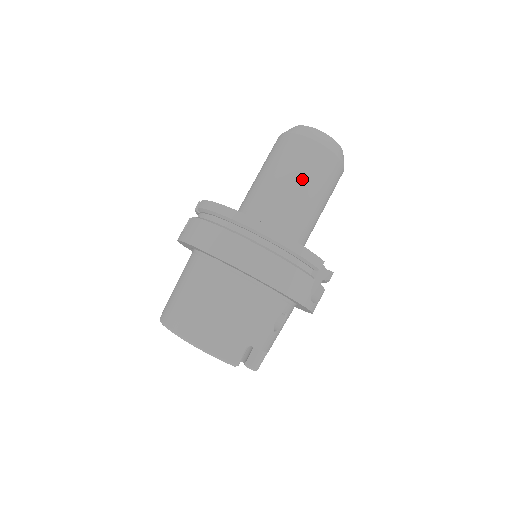
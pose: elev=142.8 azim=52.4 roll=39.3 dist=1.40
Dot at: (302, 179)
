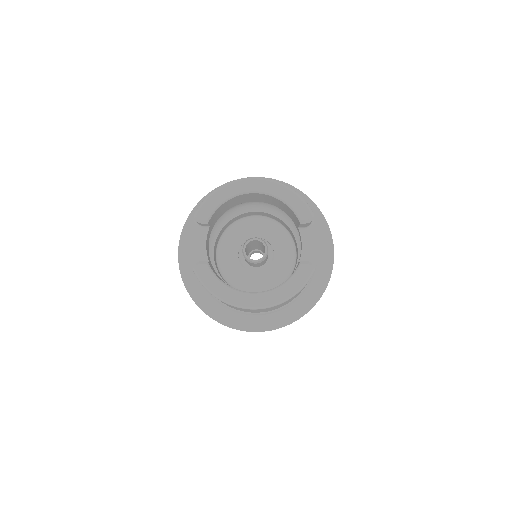
Dot at: occluded
